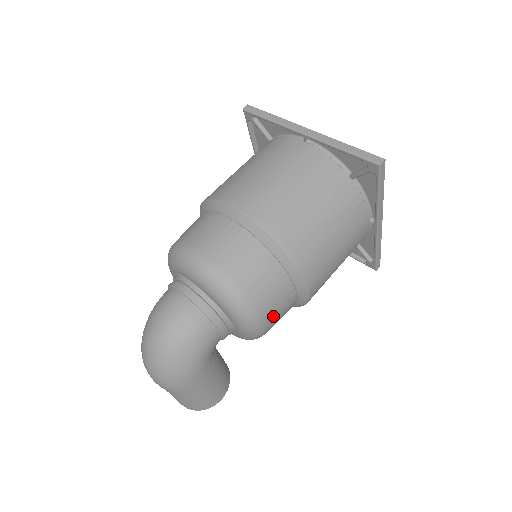
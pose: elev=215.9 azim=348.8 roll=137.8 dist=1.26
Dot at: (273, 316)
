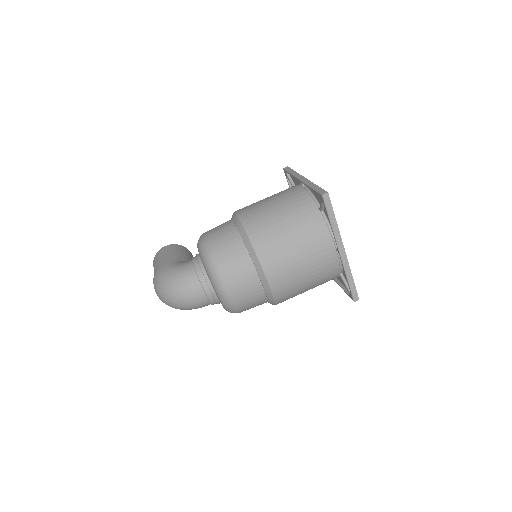
Dot at: occluded
